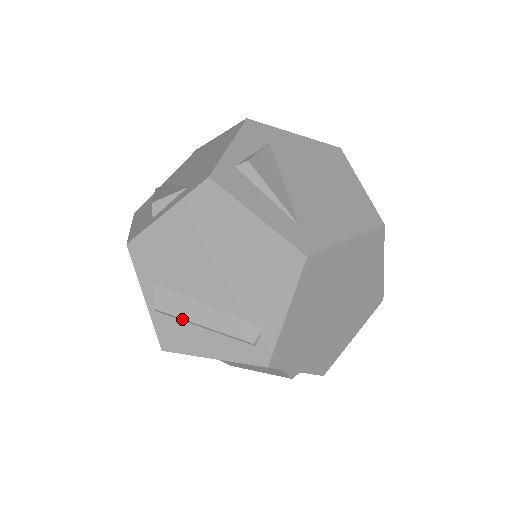
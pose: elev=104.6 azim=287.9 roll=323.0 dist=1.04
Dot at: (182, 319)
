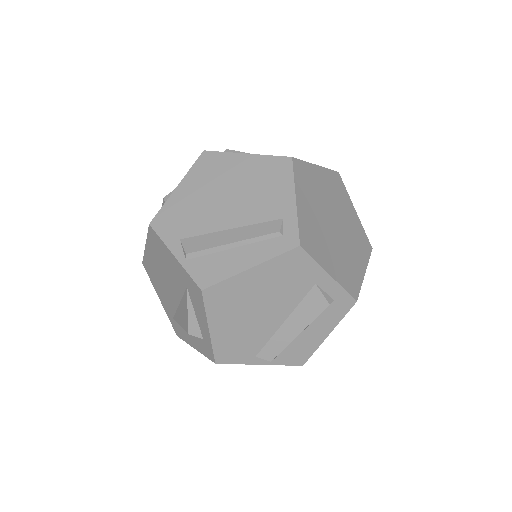
Dot at: (213, 249)
